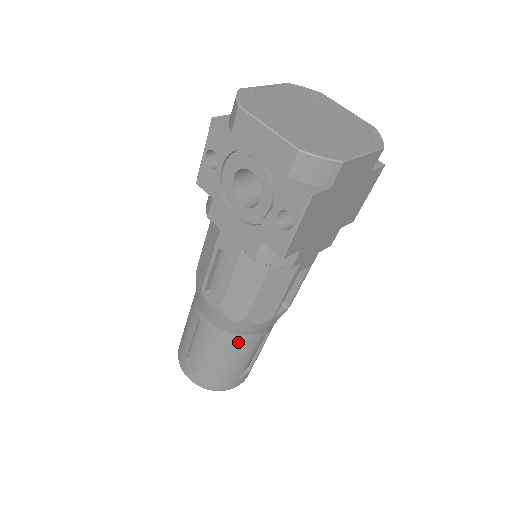
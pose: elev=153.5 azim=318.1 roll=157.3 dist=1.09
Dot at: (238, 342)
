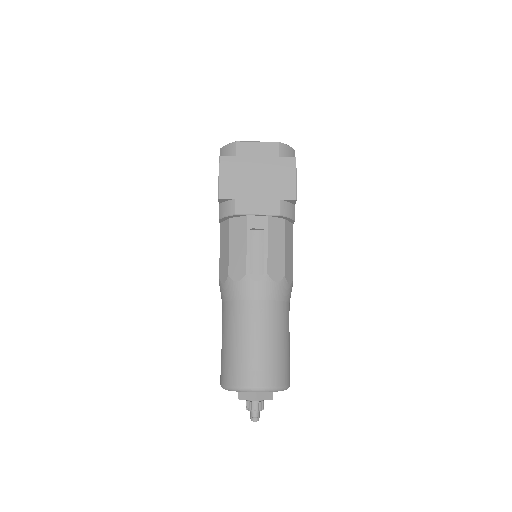
Dot at: (233, 310)
